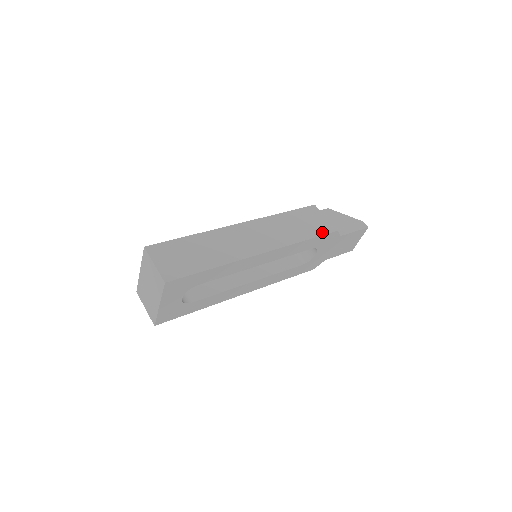
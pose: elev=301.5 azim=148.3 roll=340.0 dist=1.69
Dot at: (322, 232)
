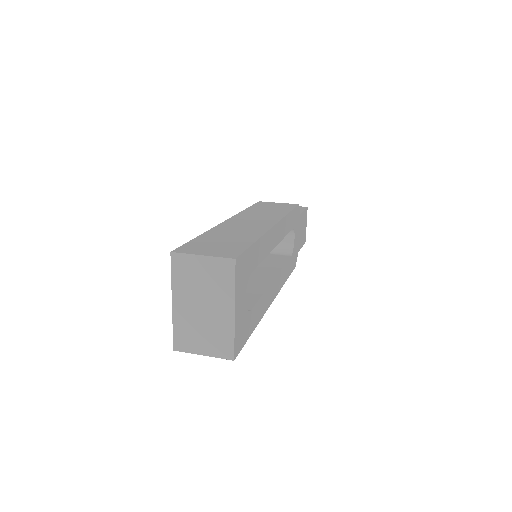
Dot at: (291, 207)
